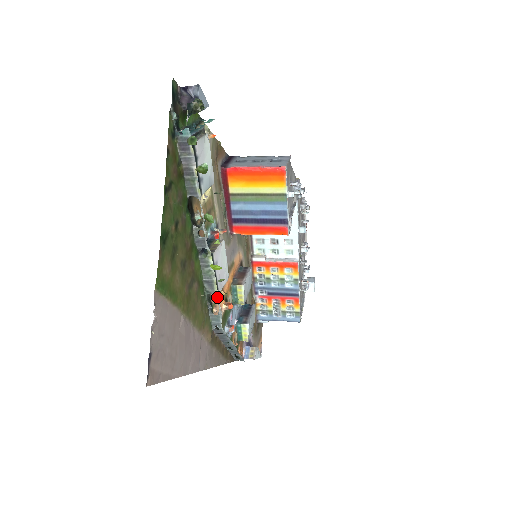
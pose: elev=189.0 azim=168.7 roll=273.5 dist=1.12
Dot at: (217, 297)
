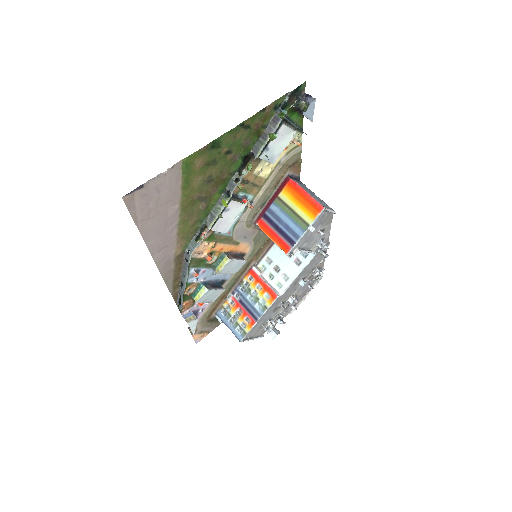
Dot at: (208, 230)
